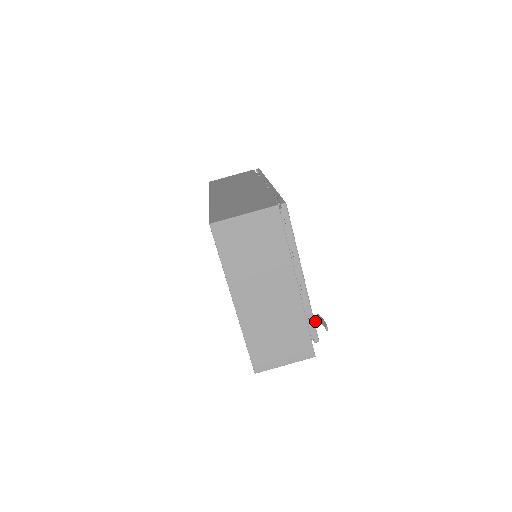
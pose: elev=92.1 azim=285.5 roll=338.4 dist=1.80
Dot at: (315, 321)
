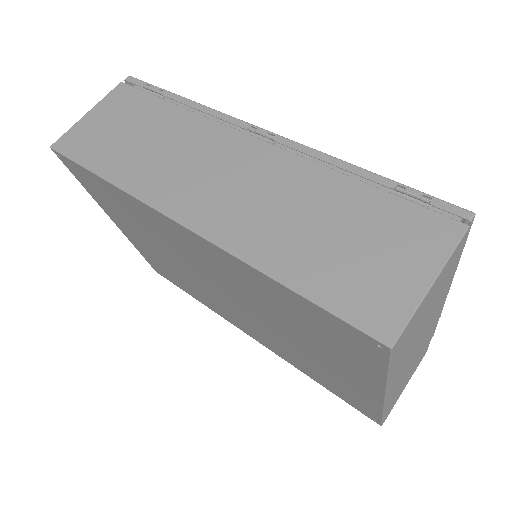
Dot at: occluded
